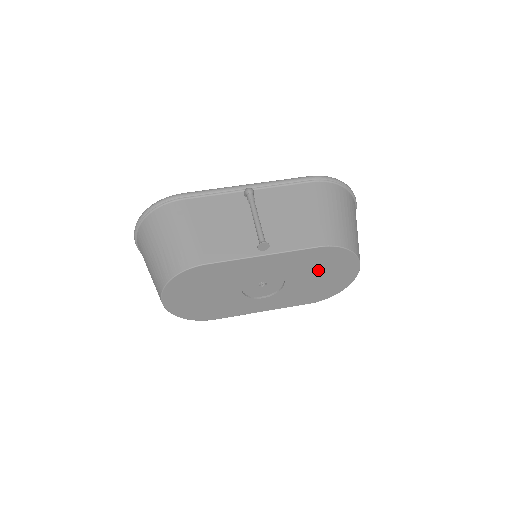
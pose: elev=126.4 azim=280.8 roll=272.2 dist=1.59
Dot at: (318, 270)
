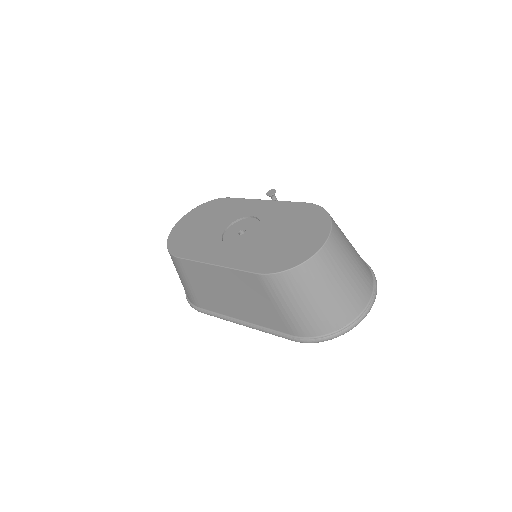
Dot at: (291, 228)
